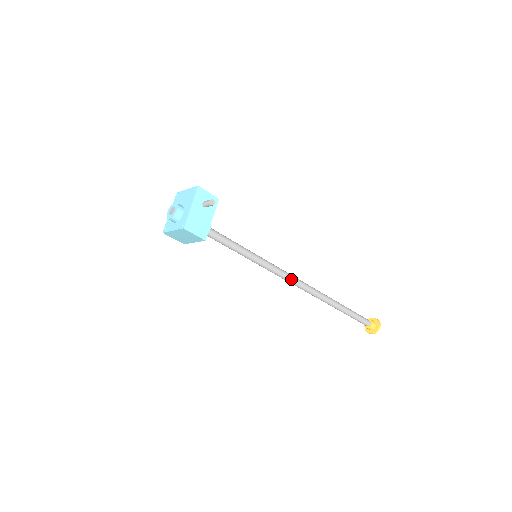
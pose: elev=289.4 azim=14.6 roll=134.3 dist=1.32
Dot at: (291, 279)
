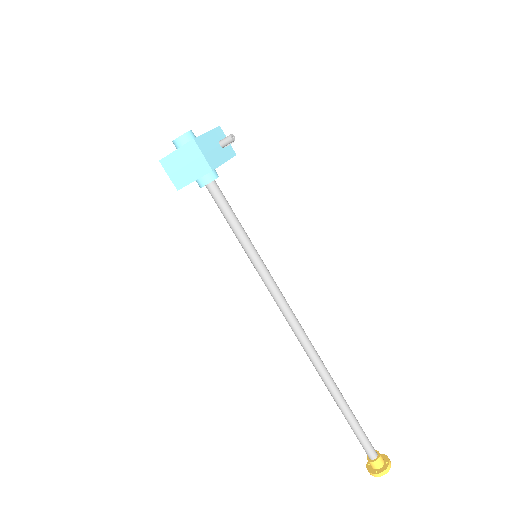
Dot at: (291, 312)
